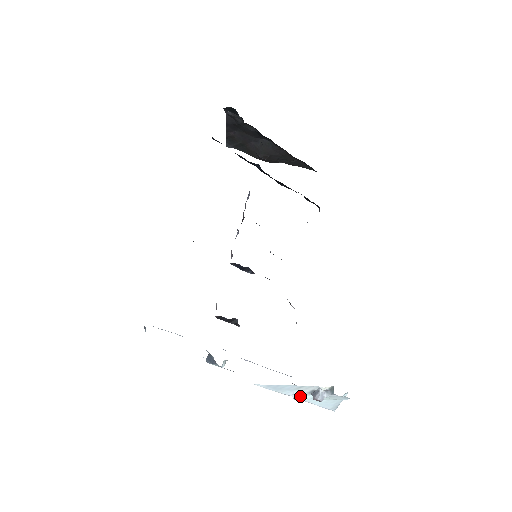
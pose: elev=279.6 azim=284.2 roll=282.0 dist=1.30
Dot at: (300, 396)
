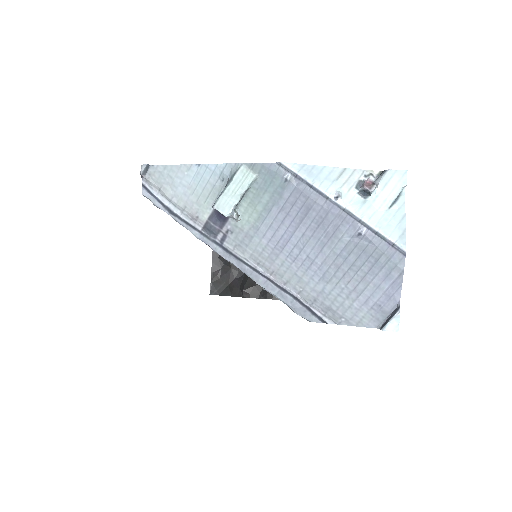
Dot at: (346, 199)
